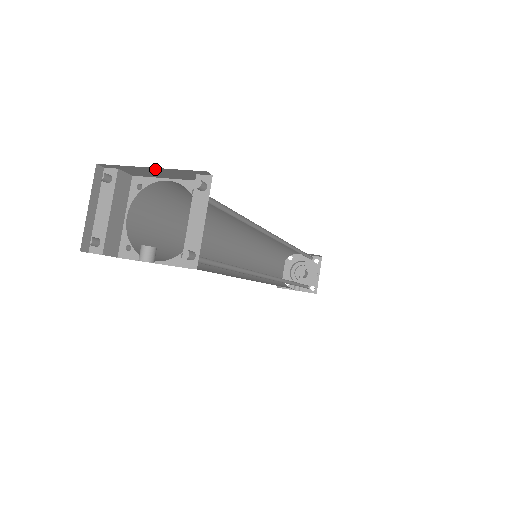
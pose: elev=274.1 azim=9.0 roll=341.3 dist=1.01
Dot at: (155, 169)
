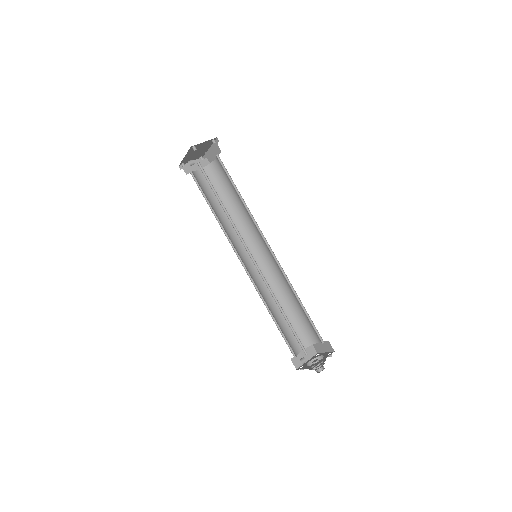
Dot at: (211, 149)
